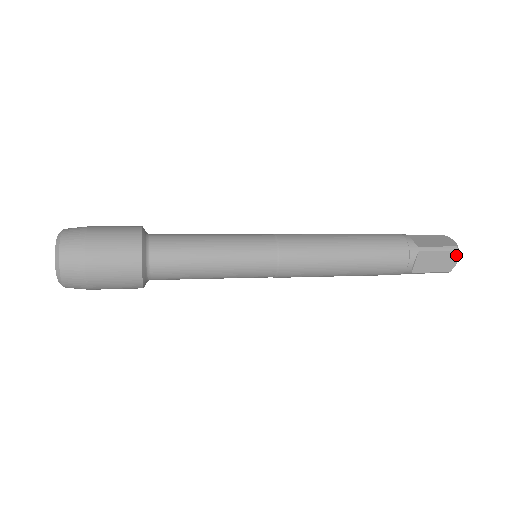
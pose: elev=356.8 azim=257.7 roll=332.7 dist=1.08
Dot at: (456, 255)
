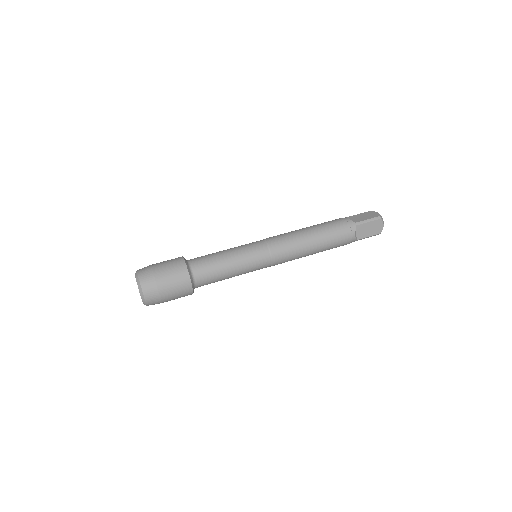
Dot at: occluded
